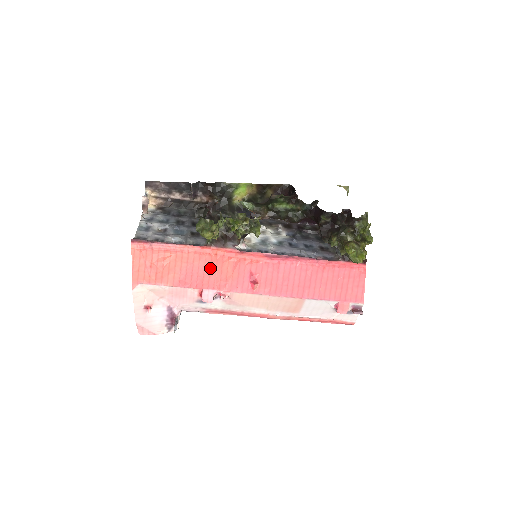
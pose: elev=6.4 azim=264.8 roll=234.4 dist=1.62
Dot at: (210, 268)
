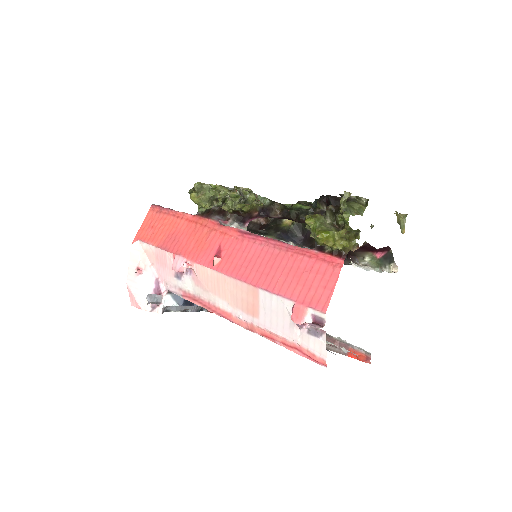
Dot at: (190, 236)
